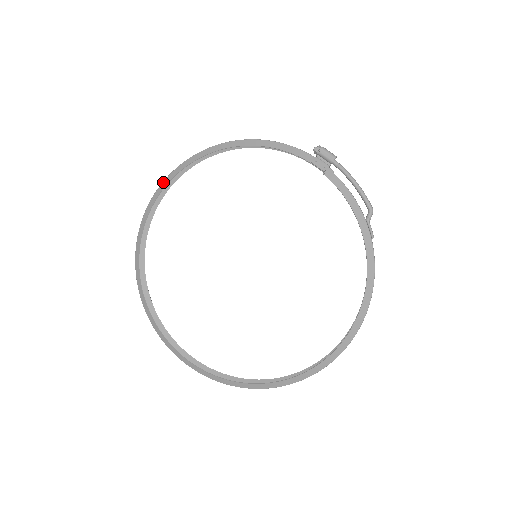
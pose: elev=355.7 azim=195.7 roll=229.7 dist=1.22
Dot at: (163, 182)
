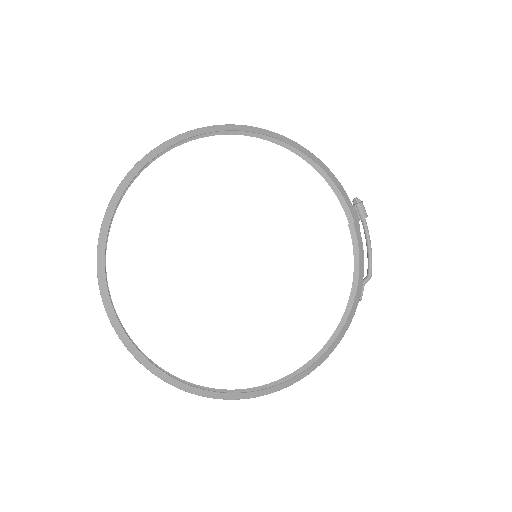
Dot at: (208, 127)
